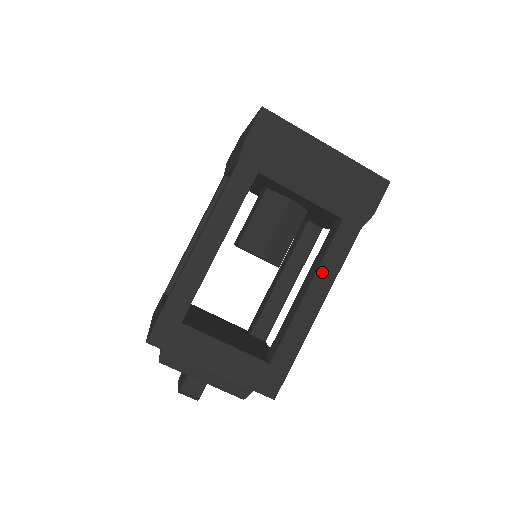
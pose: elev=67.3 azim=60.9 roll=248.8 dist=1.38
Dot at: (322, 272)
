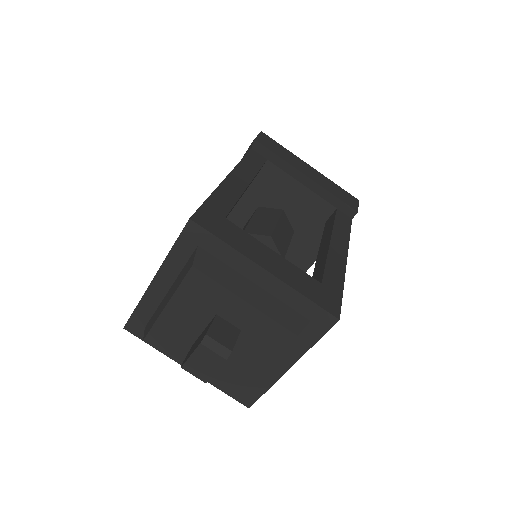
Dot at: (337, 233)
